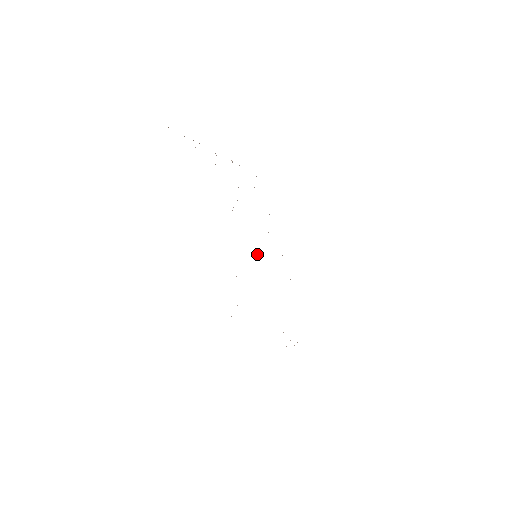
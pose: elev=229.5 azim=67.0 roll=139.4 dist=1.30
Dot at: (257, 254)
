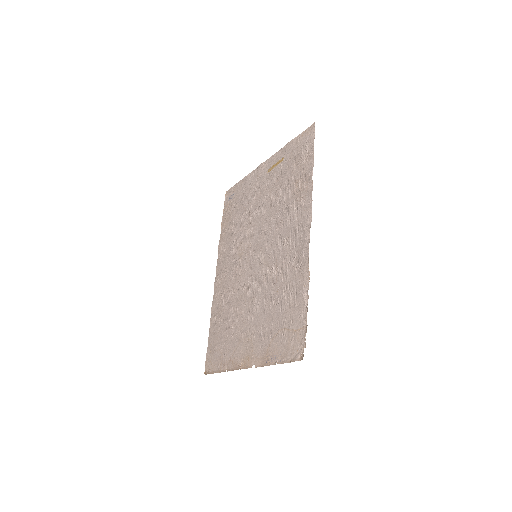
Dot at: (257, 249)
